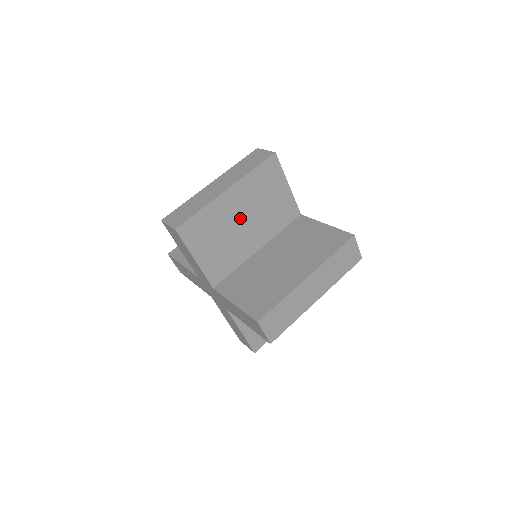
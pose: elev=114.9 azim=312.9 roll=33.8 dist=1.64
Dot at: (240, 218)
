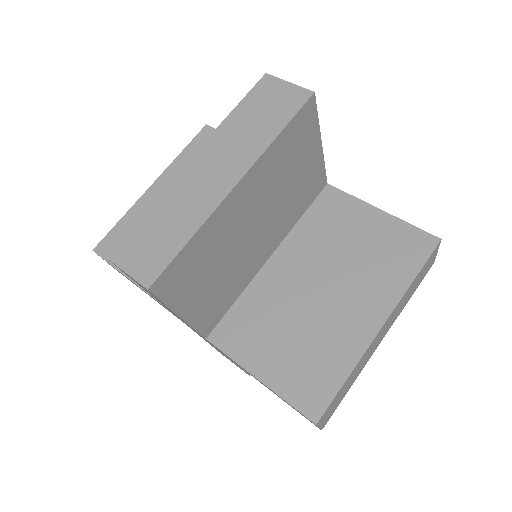
Dot at: (251, 223)
